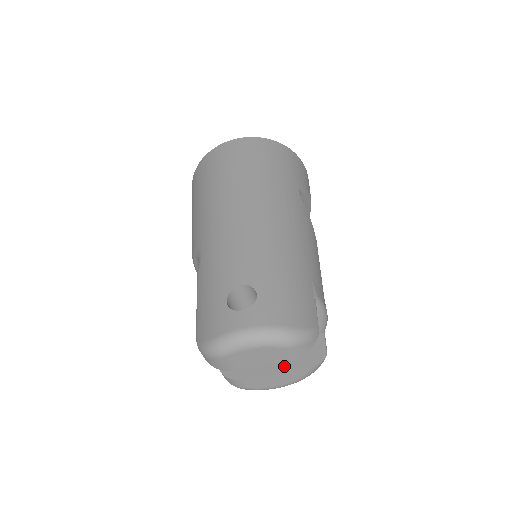
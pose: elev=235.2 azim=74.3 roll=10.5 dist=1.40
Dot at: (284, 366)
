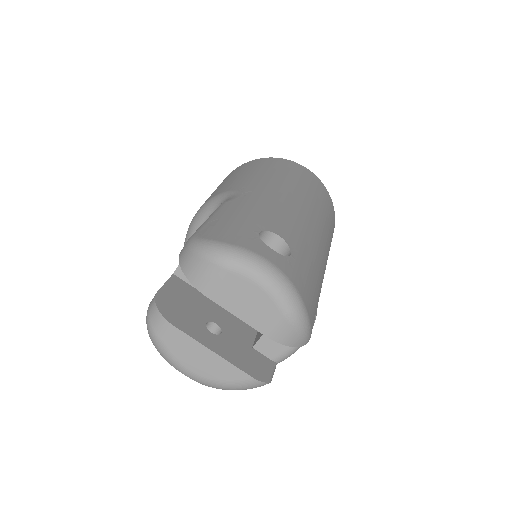
Dot at: (225, 353)
